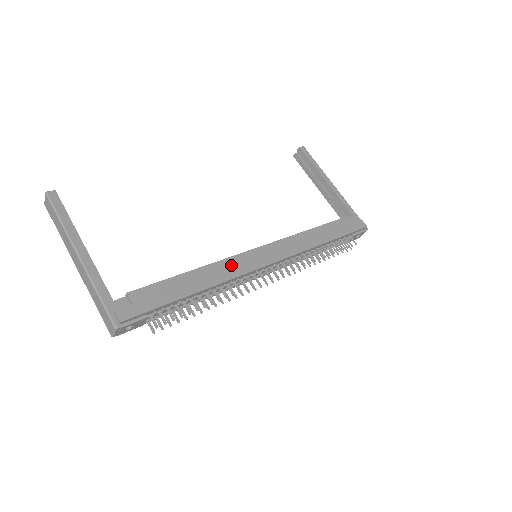
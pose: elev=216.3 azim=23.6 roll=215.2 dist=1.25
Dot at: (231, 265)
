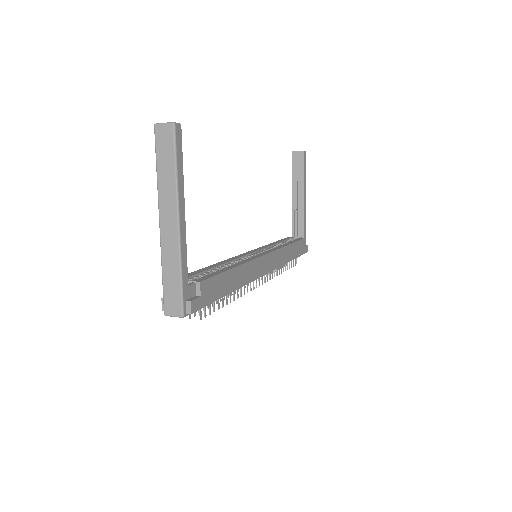
Dot at: (252, 268)
